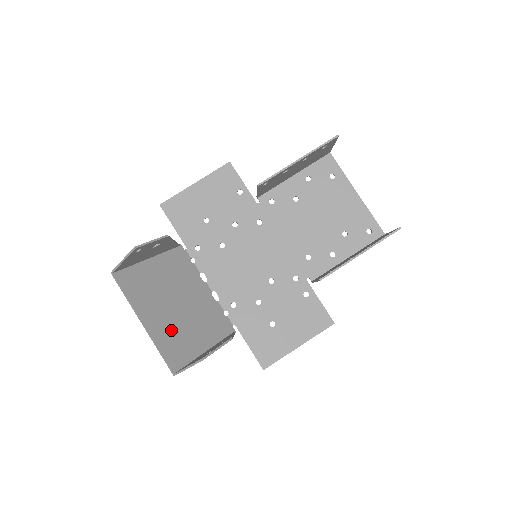
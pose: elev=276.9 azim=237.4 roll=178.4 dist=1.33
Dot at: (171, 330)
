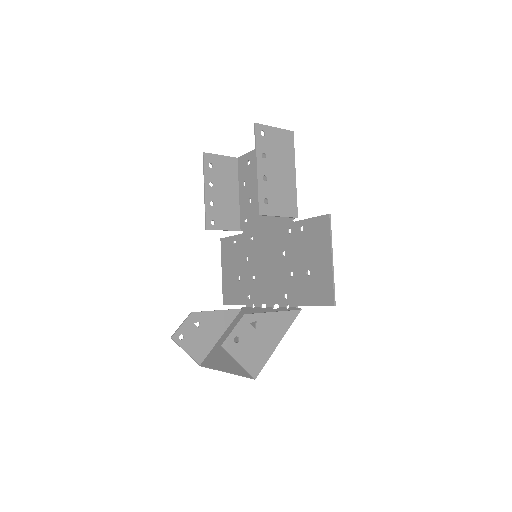
Dot at: occluded
